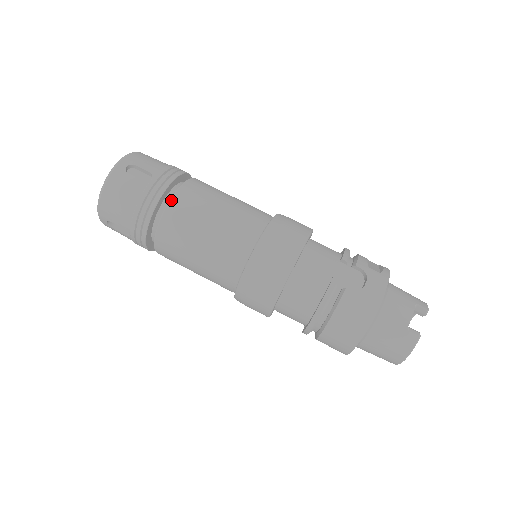
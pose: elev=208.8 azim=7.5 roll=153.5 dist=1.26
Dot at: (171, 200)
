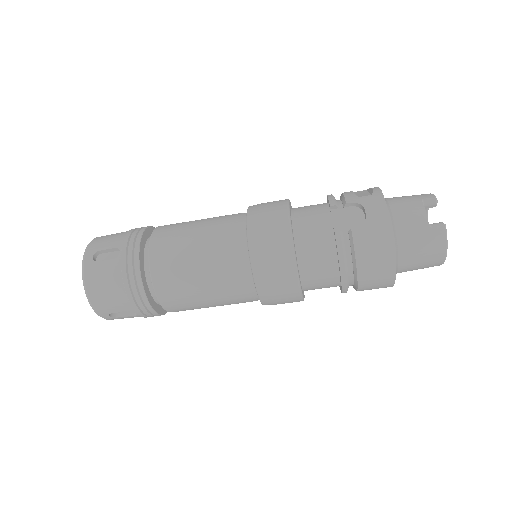
Dot at: (150, 259)
